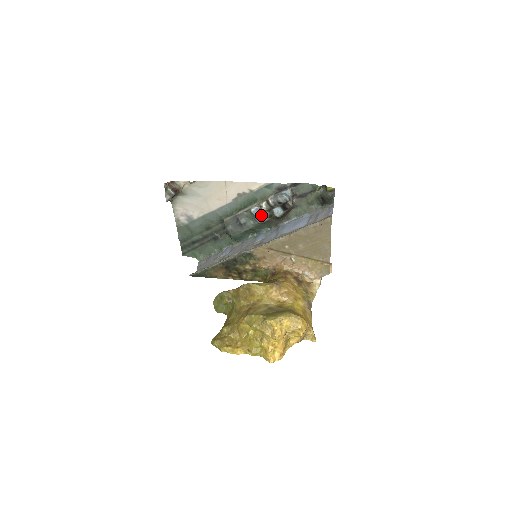
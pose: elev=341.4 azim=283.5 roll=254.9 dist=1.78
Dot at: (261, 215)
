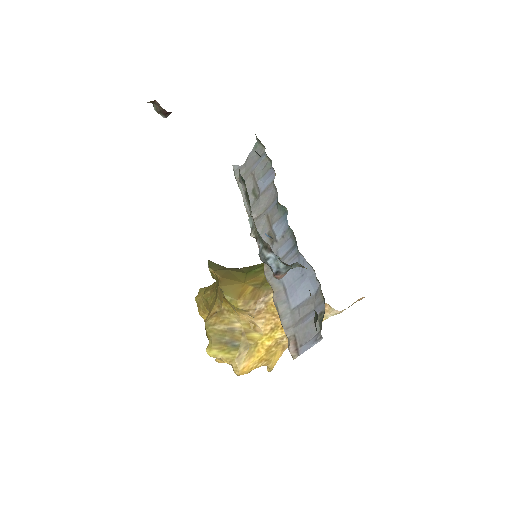
Dot at: occluded
